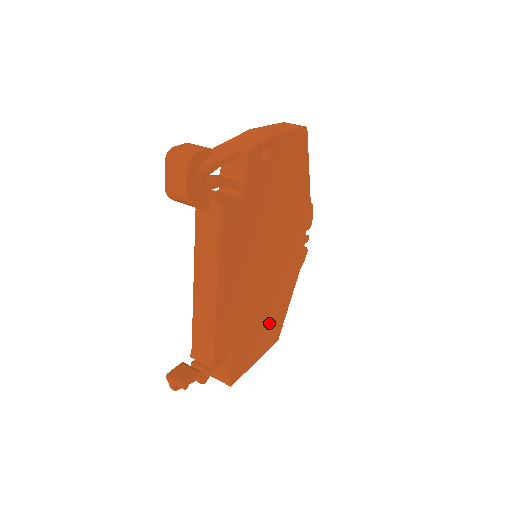
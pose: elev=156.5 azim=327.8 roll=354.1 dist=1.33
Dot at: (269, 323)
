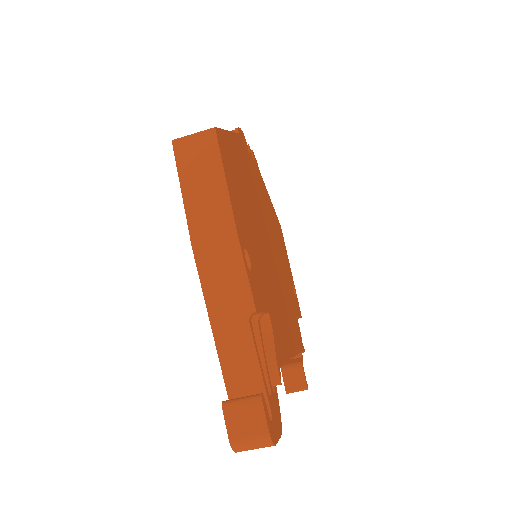
Dot at: (281, 245)
